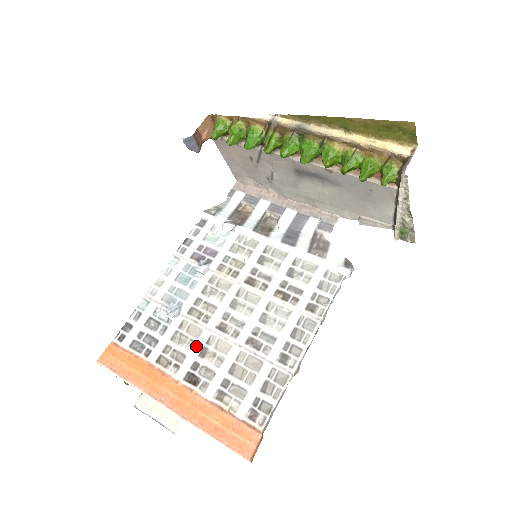
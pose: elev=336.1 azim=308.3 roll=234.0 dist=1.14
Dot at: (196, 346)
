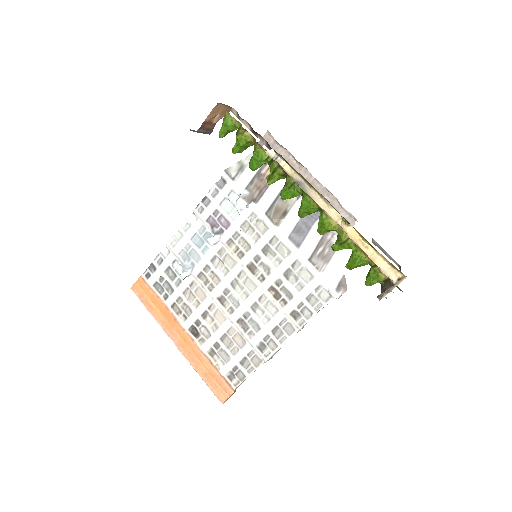
Dot at: (200, 307)
